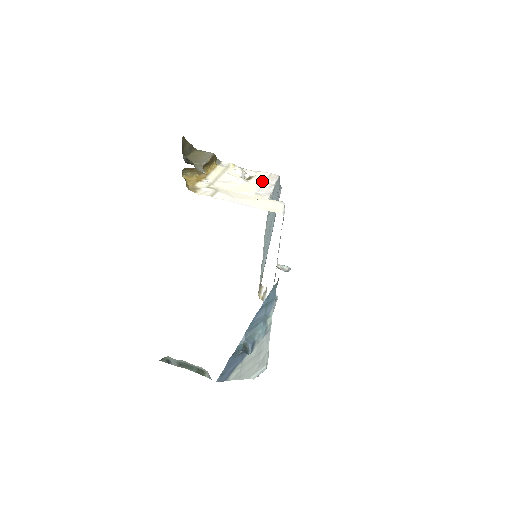
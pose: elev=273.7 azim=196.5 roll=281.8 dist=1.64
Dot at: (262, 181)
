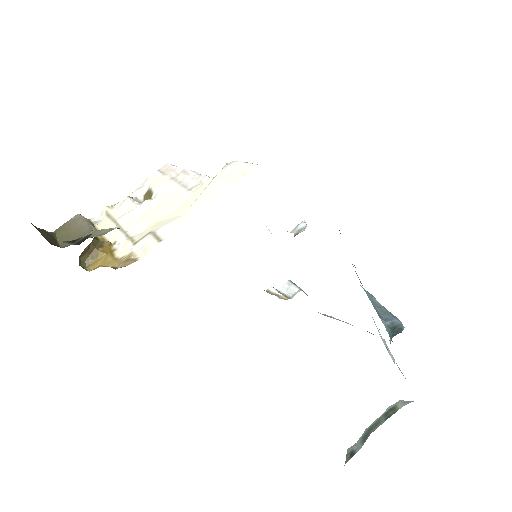
Dot at: (167, 181)
